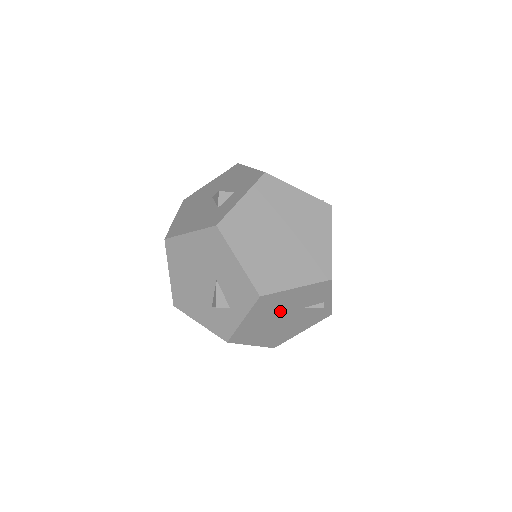
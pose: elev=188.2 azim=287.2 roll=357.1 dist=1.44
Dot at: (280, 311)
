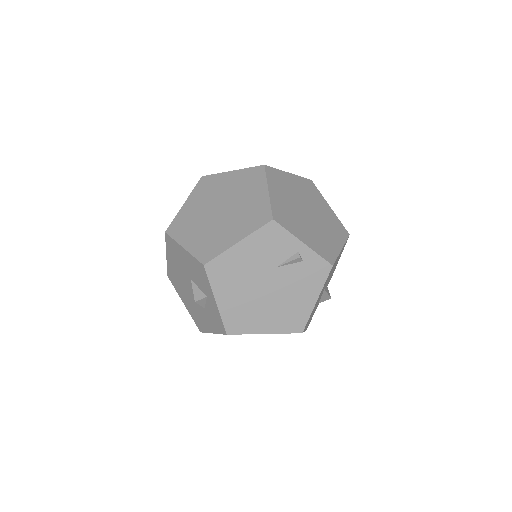
Dot at: (251, 278)
